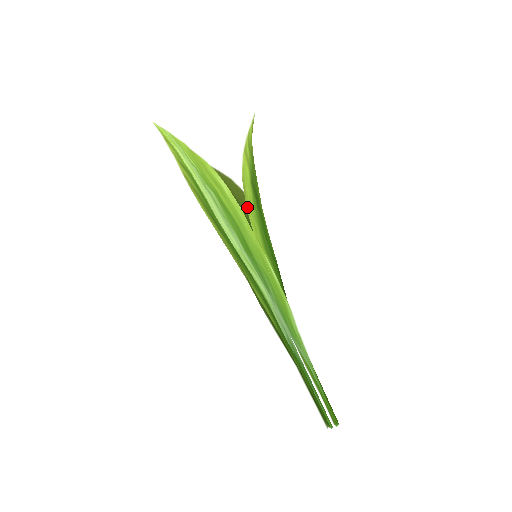
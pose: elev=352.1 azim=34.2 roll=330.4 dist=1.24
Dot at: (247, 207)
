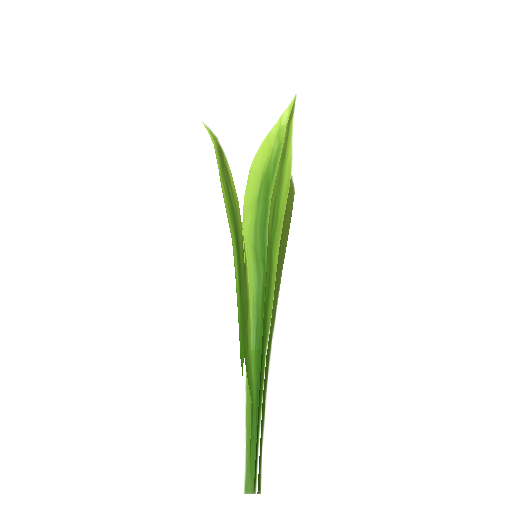
Dot at: (246, 198)
